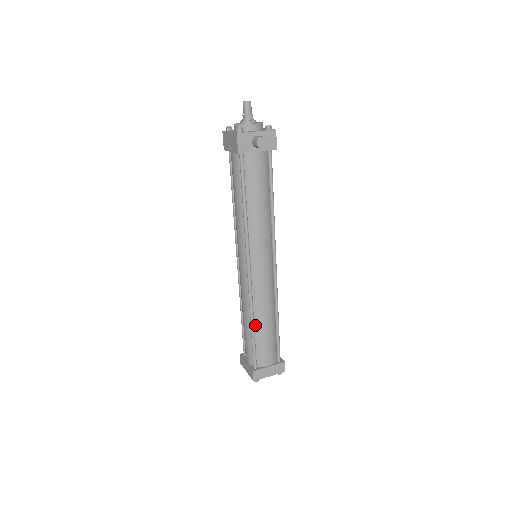
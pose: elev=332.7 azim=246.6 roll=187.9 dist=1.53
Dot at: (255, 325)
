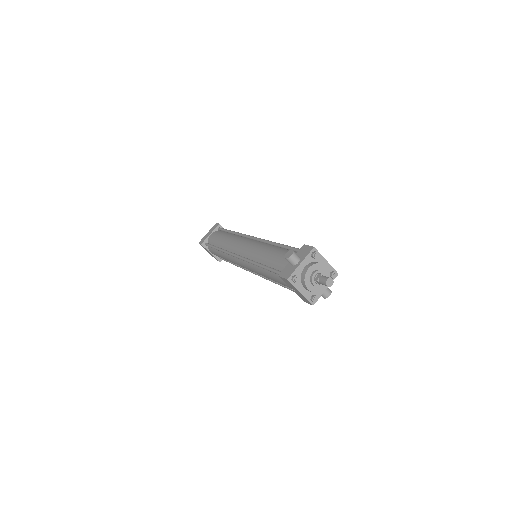
Dot at: occluded
